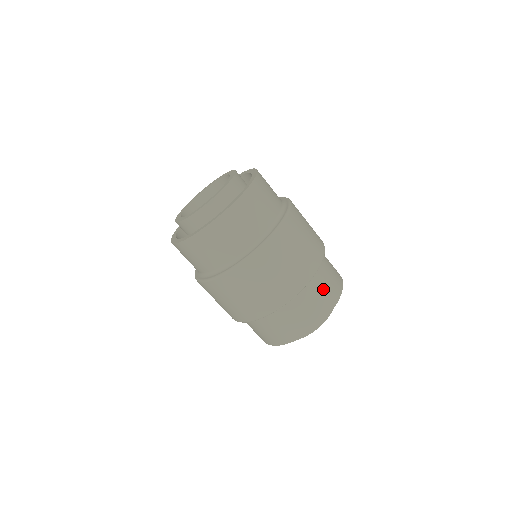
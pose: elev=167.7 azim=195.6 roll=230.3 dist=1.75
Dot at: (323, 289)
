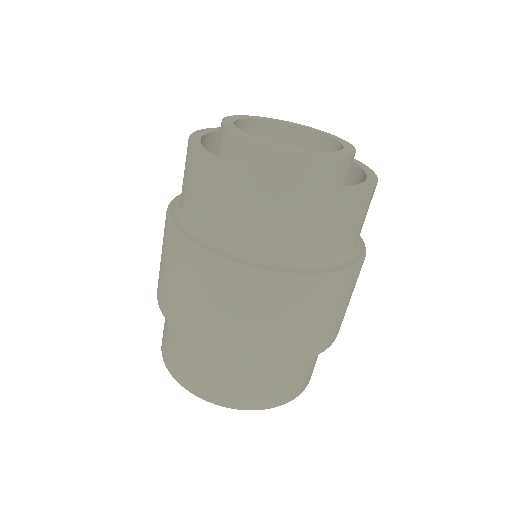
Dot at: (294, 377)
